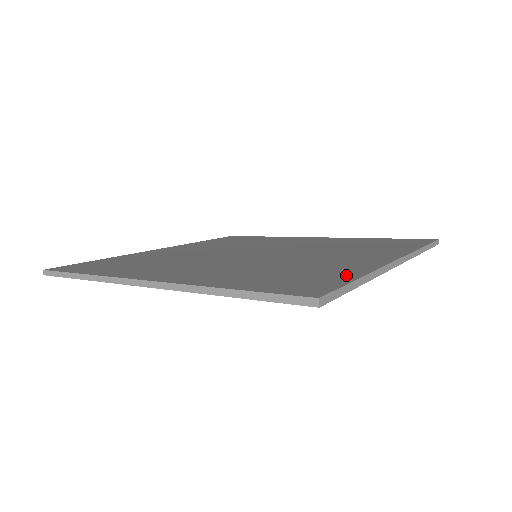
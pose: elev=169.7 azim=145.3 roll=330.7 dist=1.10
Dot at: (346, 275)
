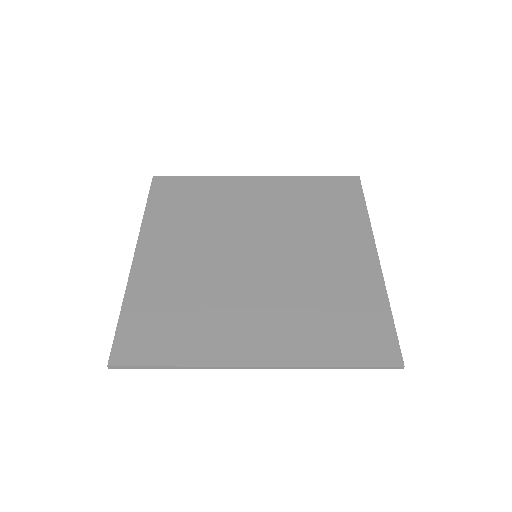
Dot at: (177, 355)
